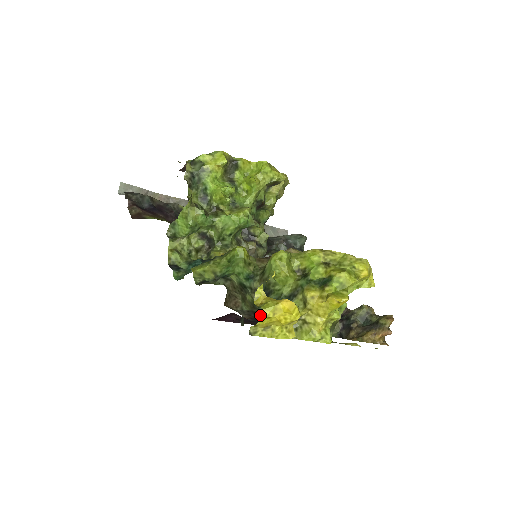
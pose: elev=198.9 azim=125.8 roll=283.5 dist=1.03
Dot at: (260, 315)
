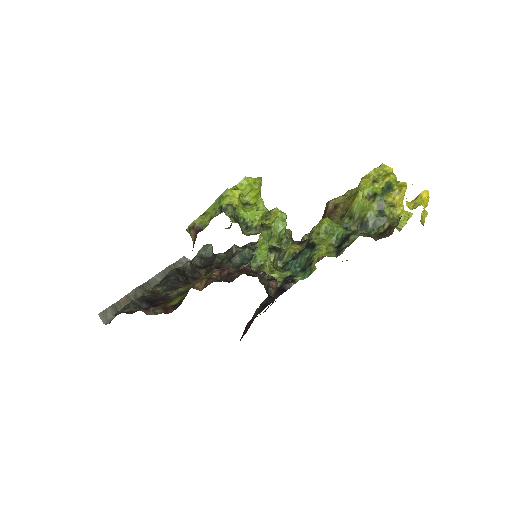
Dot at: (389, 230)
